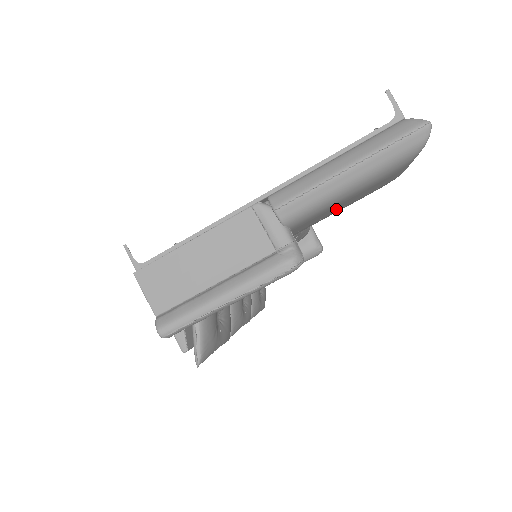
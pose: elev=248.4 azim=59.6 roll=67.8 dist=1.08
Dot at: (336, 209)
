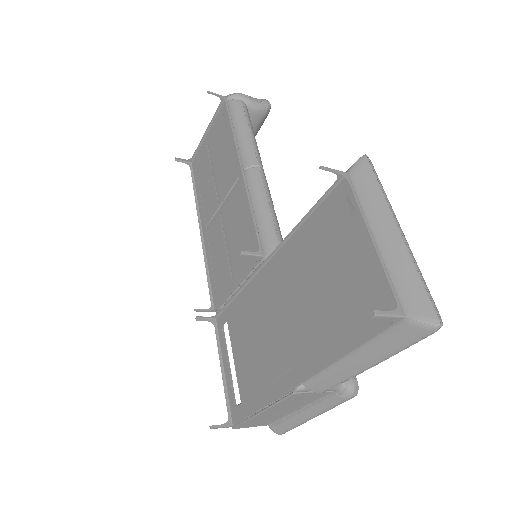
Dot at: occluded
